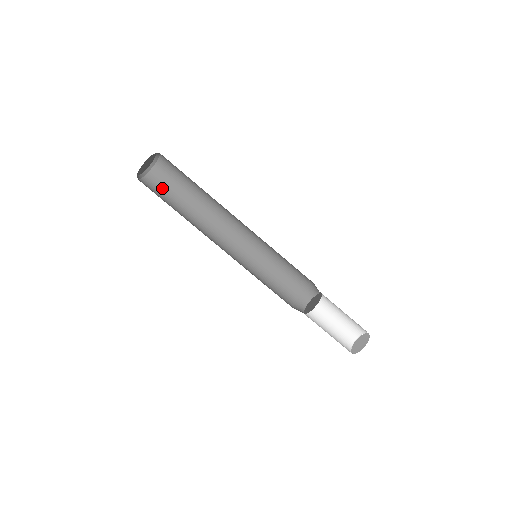
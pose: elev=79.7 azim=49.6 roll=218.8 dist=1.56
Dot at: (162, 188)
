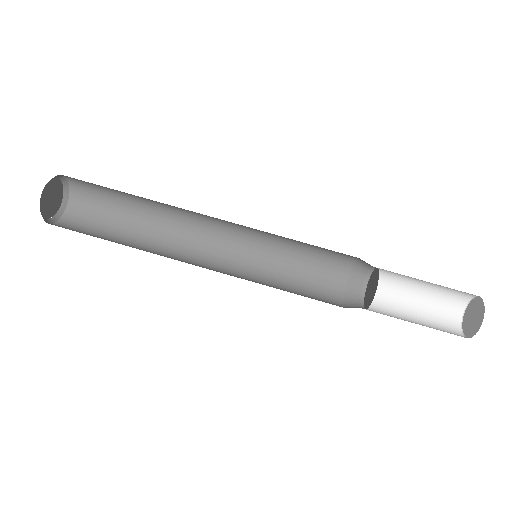
Dot at: (95, 214)
